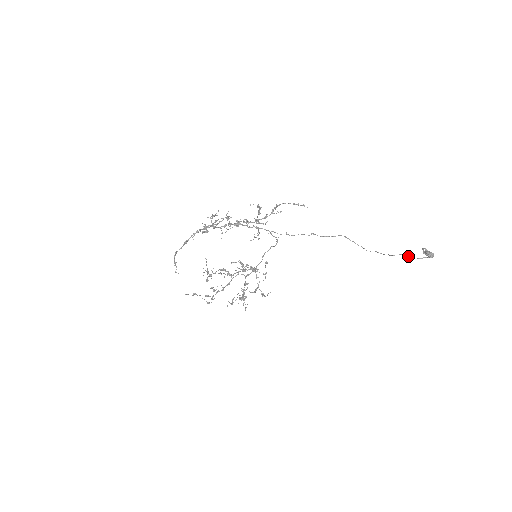
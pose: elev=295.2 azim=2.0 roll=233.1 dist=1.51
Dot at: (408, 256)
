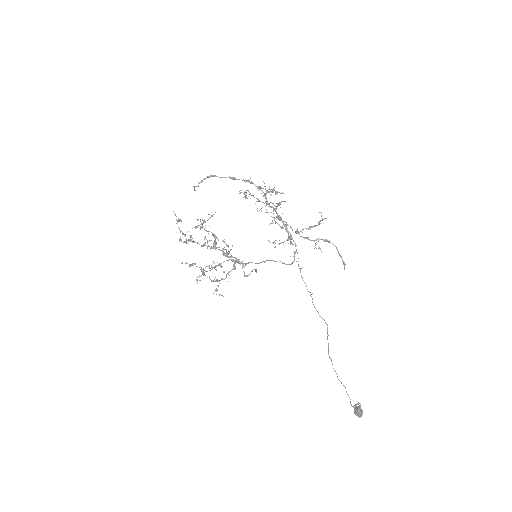
Dot at: occluded
